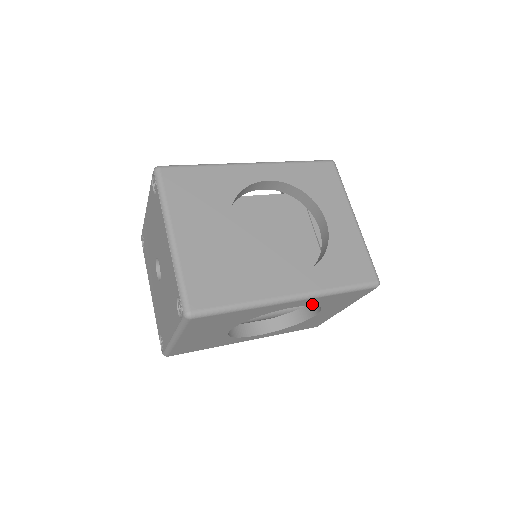
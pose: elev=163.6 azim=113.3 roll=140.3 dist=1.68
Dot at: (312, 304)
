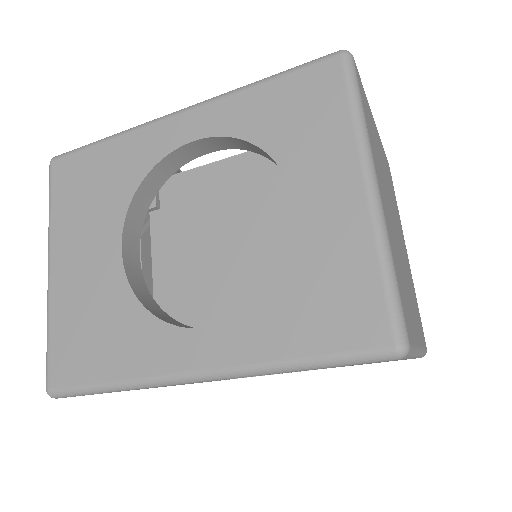
Dot at: occluded
